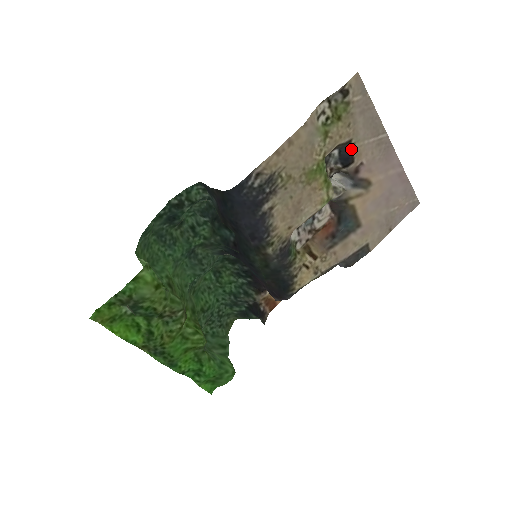
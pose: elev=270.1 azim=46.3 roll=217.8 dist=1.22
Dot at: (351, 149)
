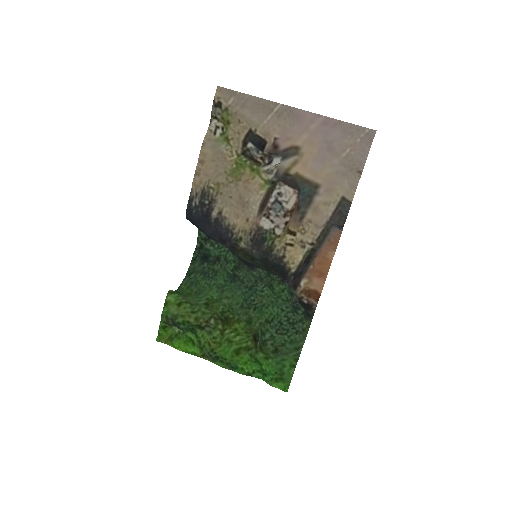
Dot at: (256, 135)
